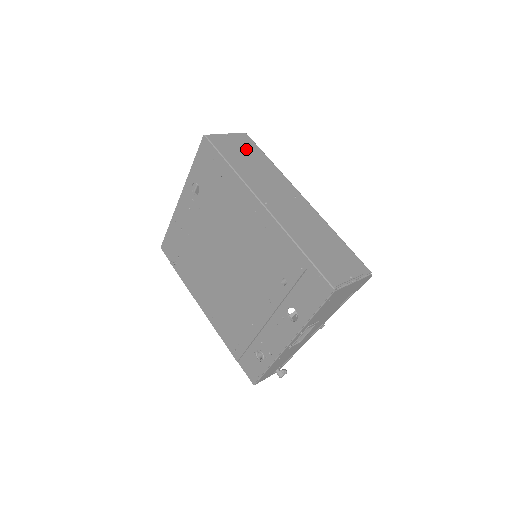
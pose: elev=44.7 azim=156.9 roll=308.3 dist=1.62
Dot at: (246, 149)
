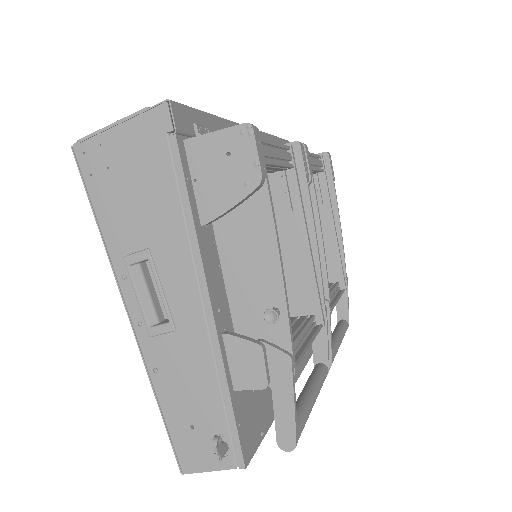
Dot at: occluded
